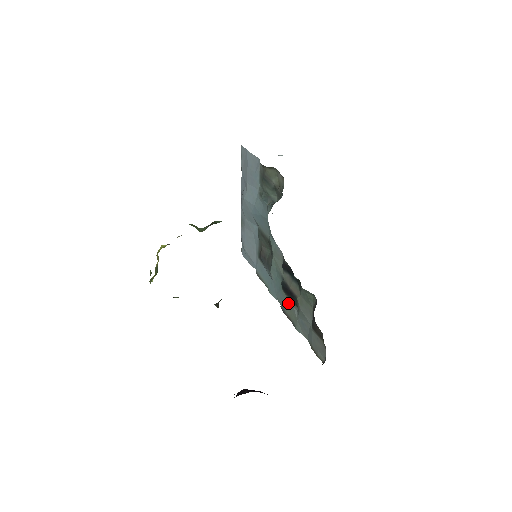
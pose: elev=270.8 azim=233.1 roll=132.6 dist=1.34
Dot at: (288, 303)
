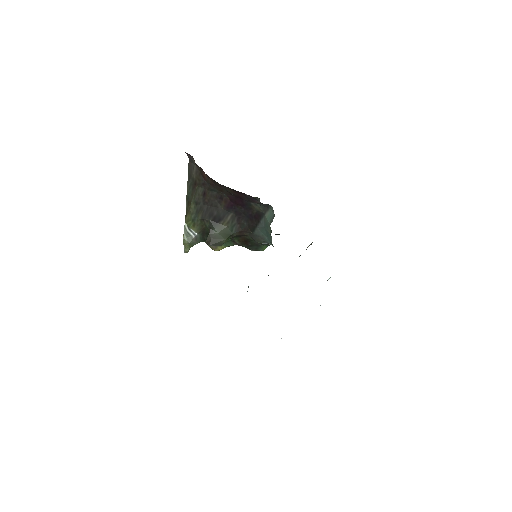
Dot at: occluded
